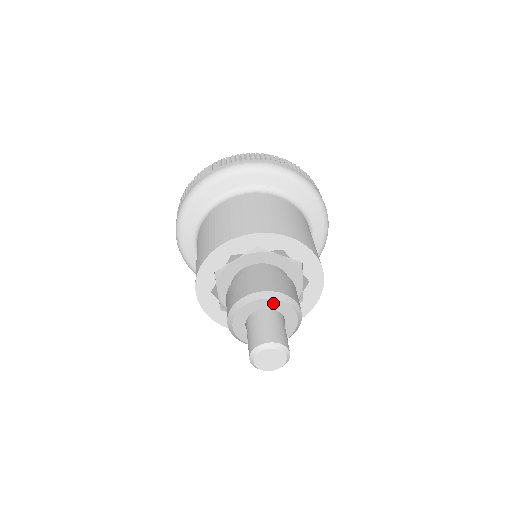
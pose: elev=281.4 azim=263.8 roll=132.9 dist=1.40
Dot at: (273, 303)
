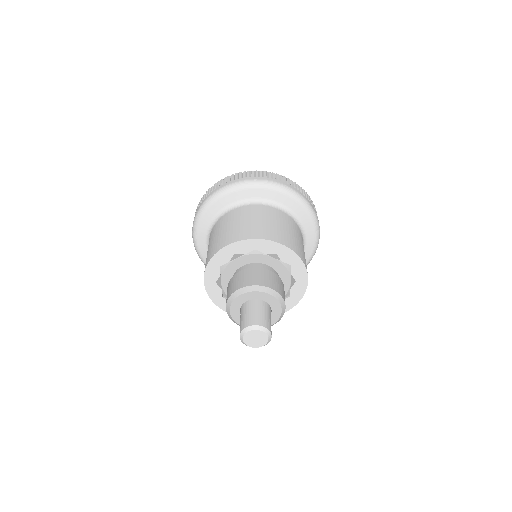
Dot at: (263, 295)
